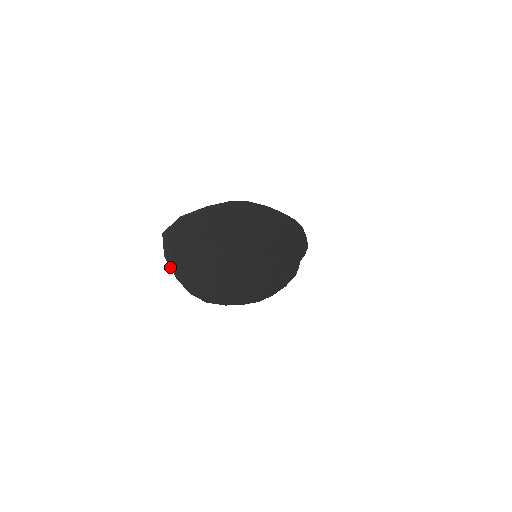
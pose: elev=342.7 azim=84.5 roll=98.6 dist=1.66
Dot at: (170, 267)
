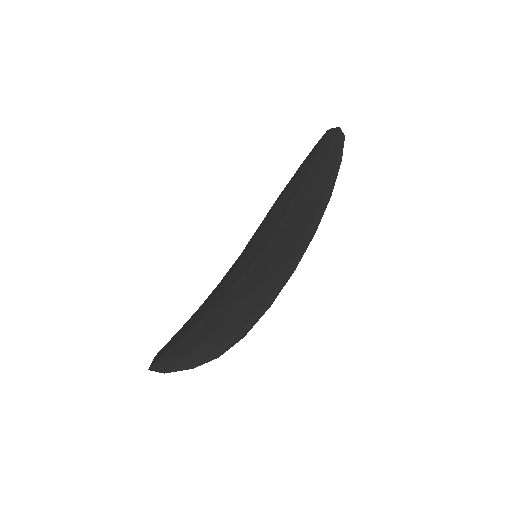
Dot at: occluded
